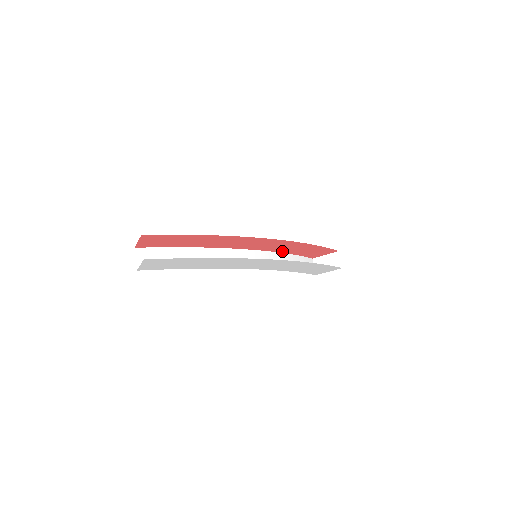
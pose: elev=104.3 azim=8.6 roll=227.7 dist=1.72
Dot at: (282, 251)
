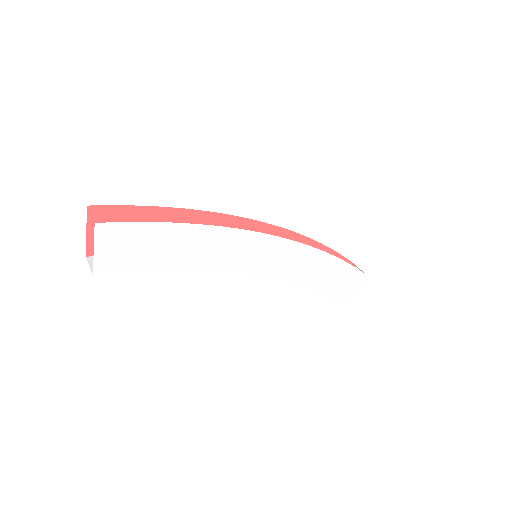
Dot at: occluded
